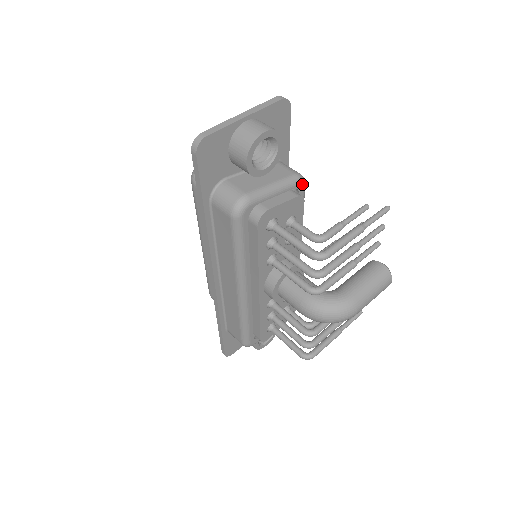
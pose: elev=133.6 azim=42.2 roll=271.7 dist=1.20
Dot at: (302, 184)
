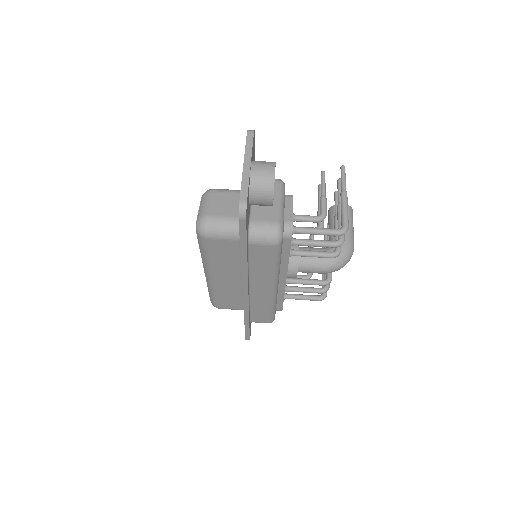
Dot at: occluded
